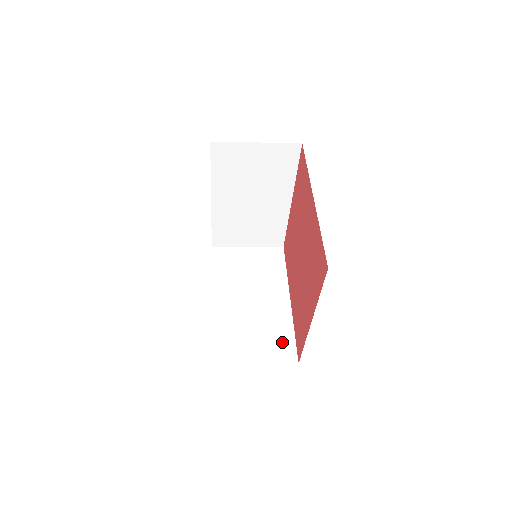
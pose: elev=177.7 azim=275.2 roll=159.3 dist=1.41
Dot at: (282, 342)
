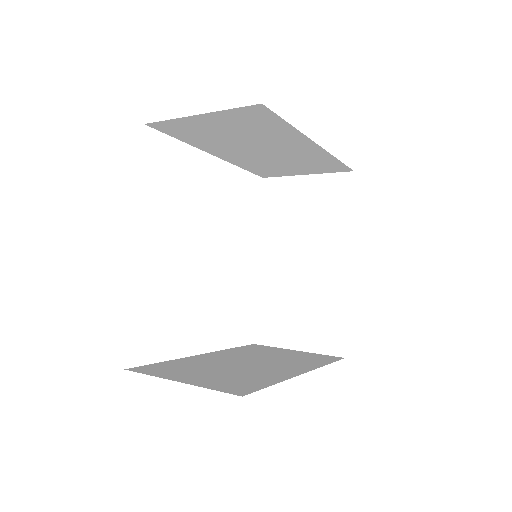
Dot at: (244, 383)
